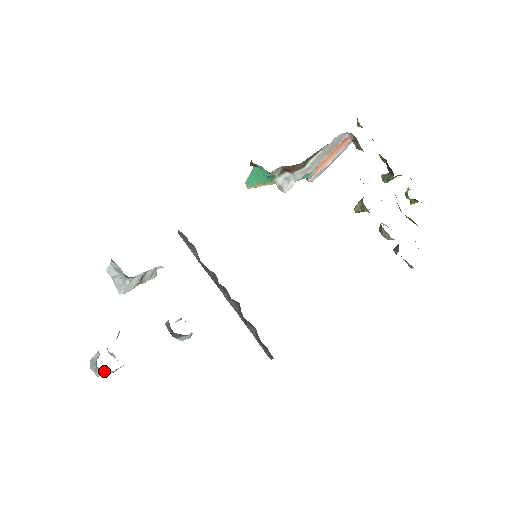
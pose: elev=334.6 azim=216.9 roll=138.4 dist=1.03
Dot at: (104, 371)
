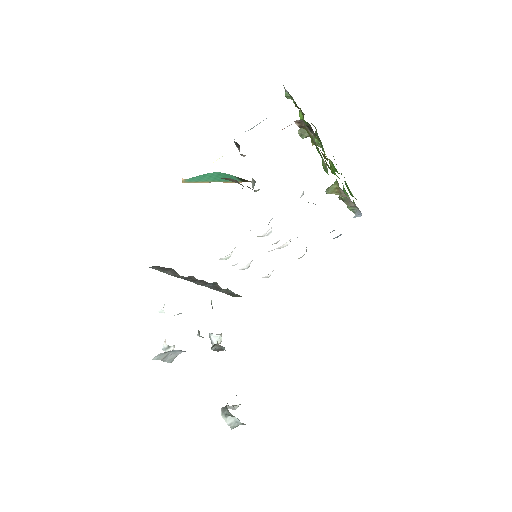
Dot at: occluded
